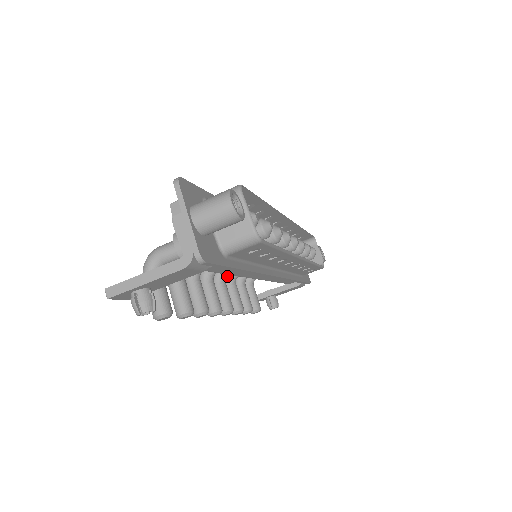
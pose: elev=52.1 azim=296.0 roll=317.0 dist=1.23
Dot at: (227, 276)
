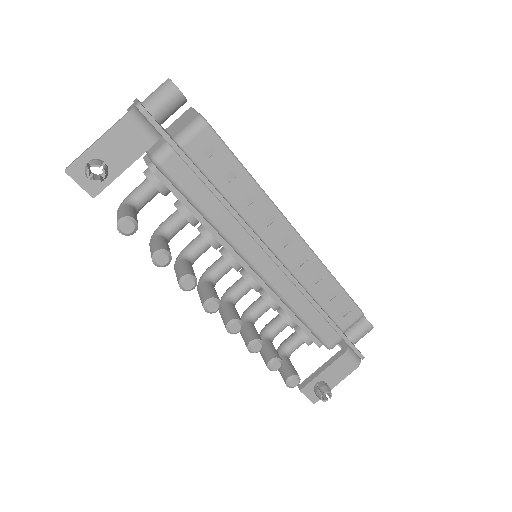
Dot at: (242, 317)
